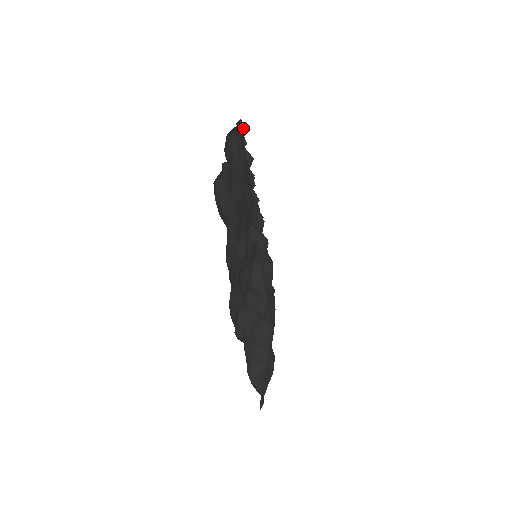
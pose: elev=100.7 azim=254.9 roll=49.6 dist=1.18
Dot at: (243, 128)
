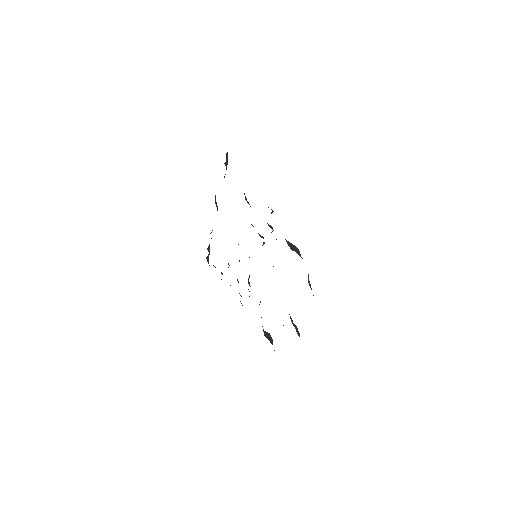
Dot at: occluded
